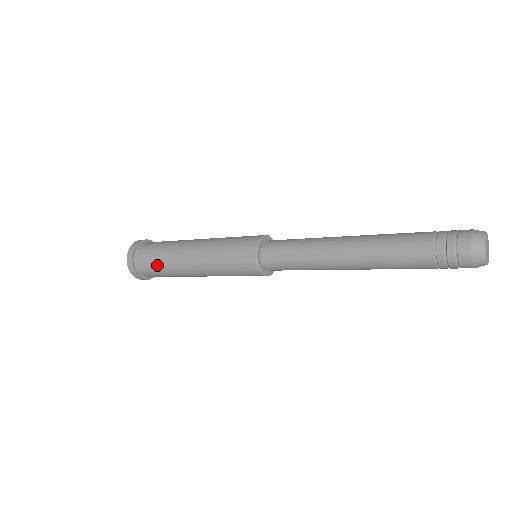
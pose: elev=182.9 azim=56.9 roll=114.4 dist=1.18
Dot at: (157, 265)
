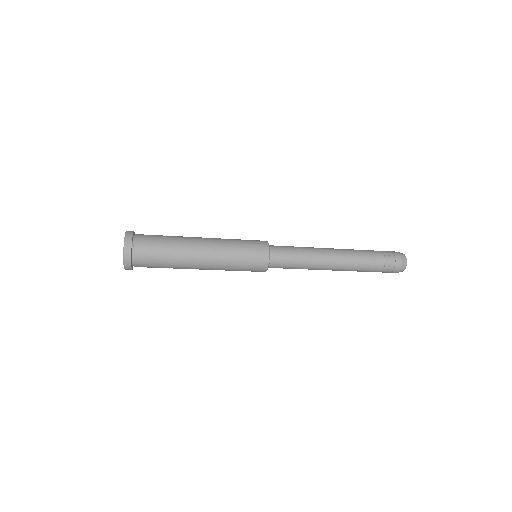
Dot at: (163, 242)
